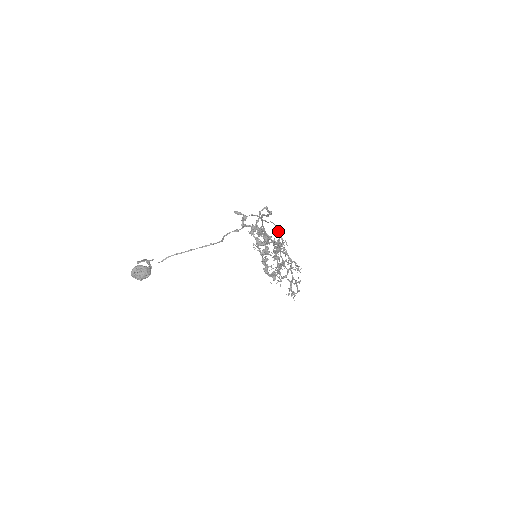
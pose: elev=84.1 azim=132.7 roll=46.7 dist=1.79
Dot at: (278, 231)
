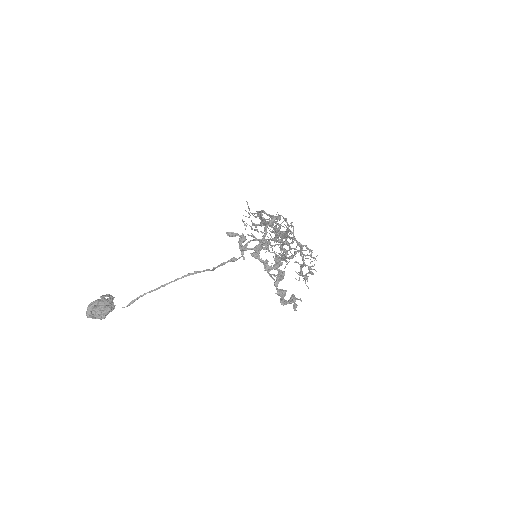
Dot at: (287, 228)
